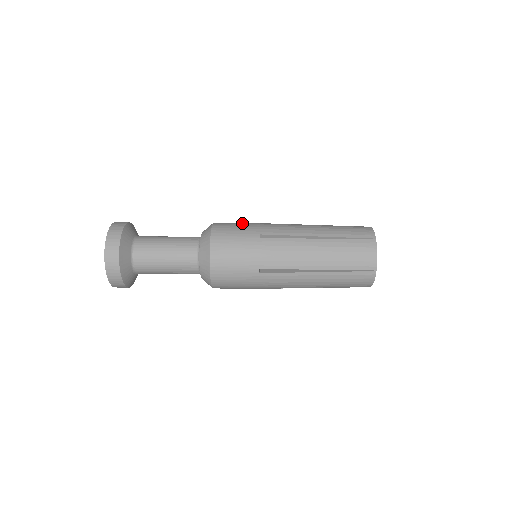
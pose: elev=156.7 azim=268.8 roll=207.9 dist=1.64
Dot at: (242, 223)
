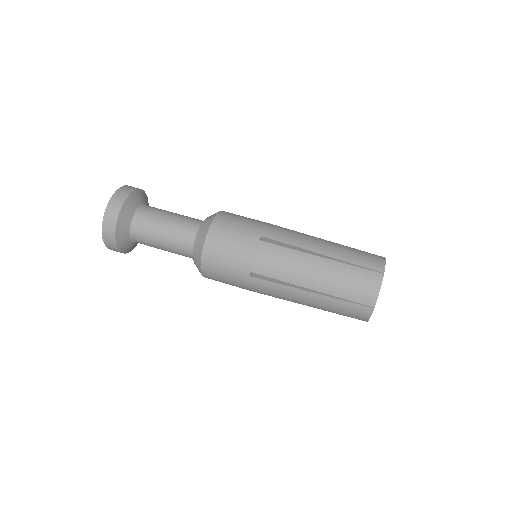
Dot at: (237, 243)
